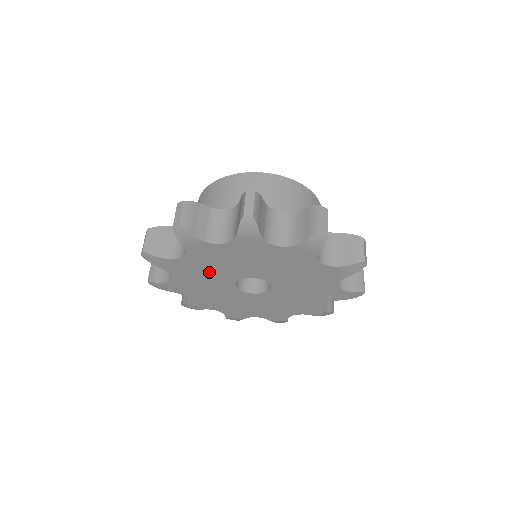
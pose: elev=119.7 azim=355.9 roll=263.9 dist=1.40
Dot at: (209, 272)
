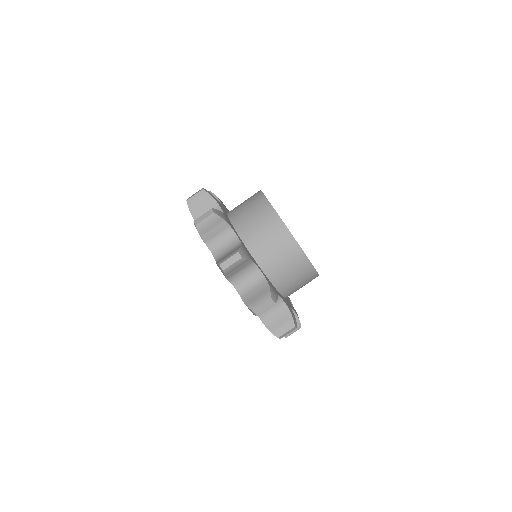
Dot at: occluded
